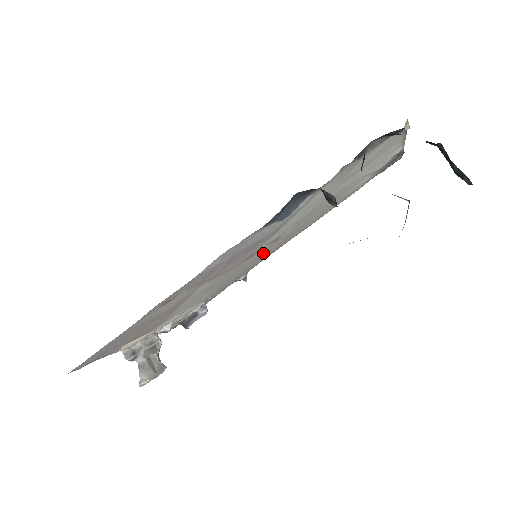
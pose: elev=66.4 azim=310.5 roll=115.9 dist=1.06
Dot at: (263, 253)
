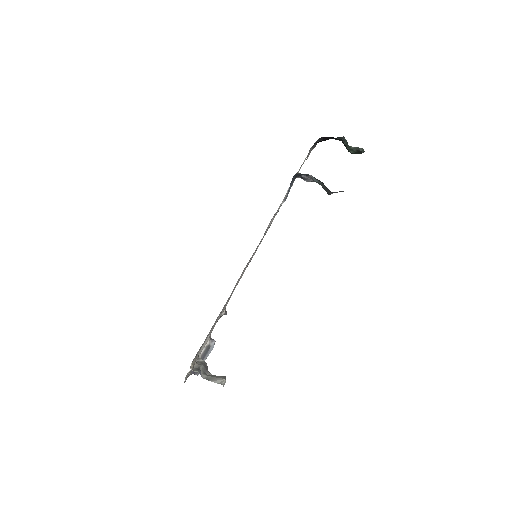
Dot at: occluded
